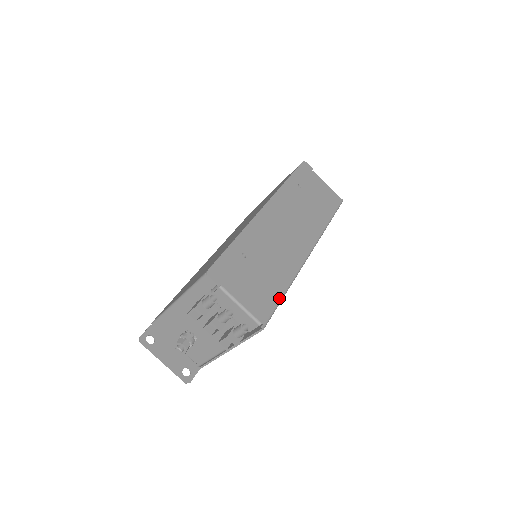
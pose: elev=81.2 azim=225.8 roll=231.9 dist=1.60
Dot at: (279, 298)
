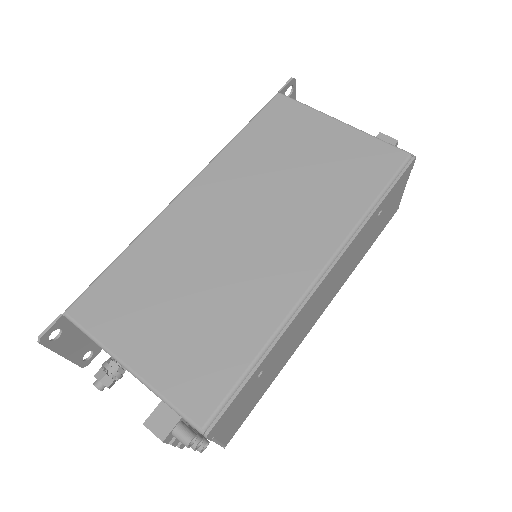
Dot at: (258, 401)
